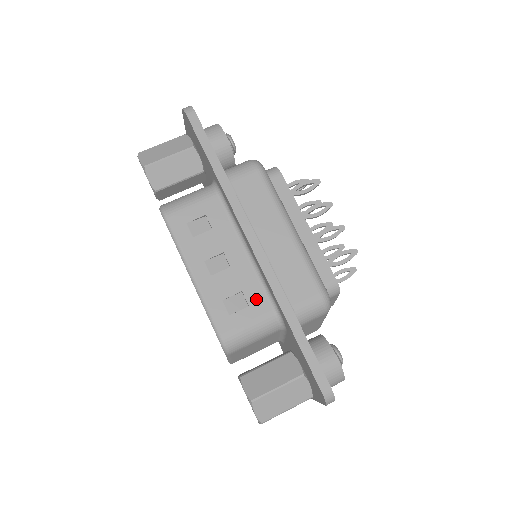
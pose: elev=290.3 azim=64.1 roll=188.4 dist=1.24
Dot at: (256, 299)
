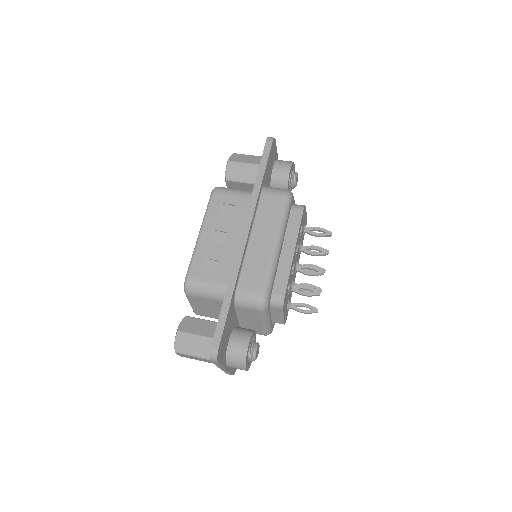
Dot at: (224, 271)
